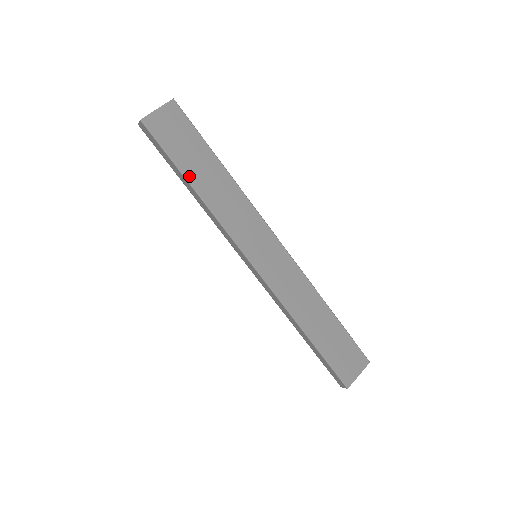
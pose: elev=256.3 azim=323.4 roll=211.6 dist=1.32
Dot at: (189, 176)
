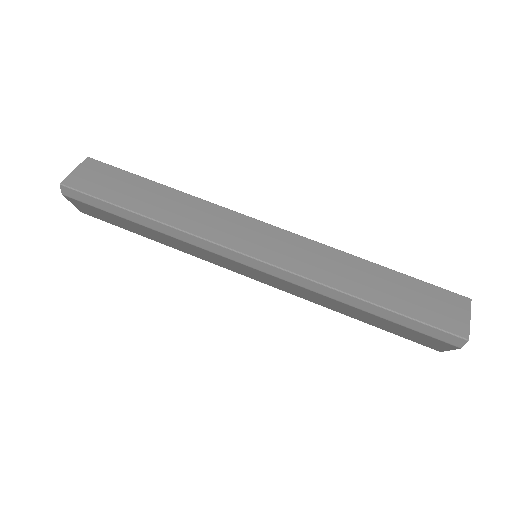
Dot at: (134, 208)
